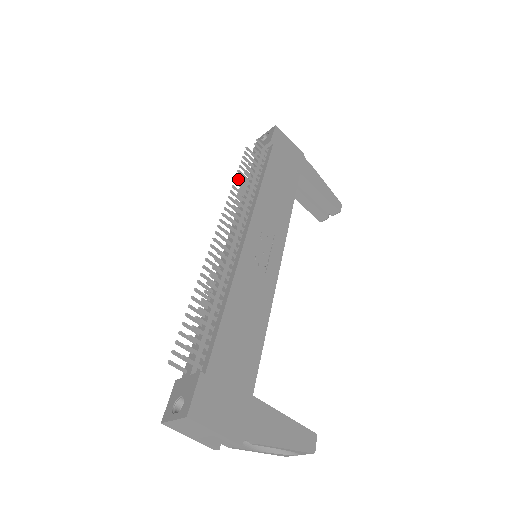
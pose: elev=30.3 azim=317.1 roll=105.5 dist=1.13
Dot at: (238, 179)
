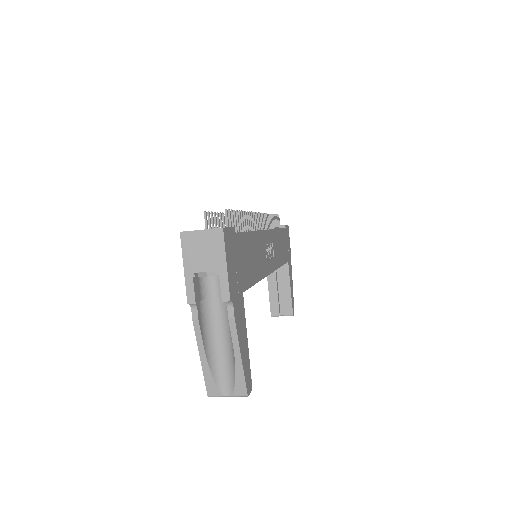
Dot at: occluded
